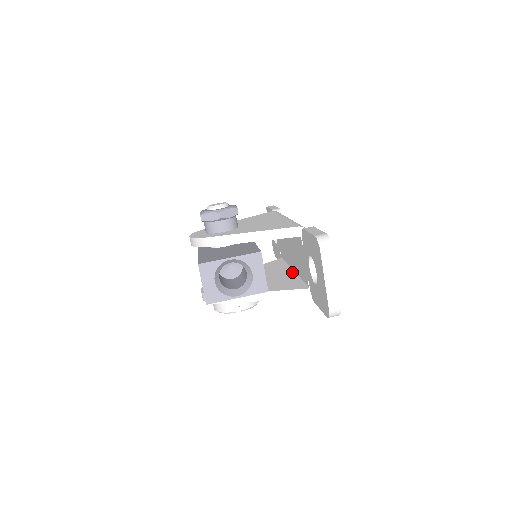
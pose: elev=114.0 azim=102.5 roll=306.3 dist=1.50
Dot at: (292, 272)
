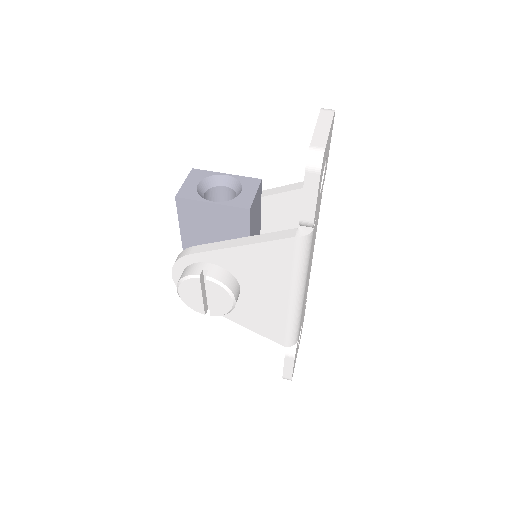
Dot at: occluded
